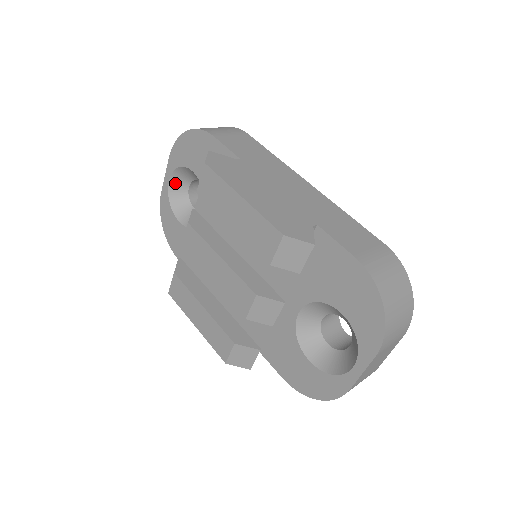
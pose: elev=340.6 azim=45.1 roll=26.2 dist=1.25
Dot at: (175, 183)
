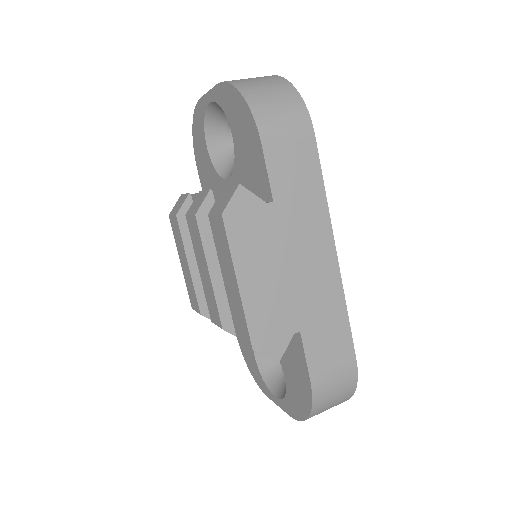
Dot at: (216, 108)
